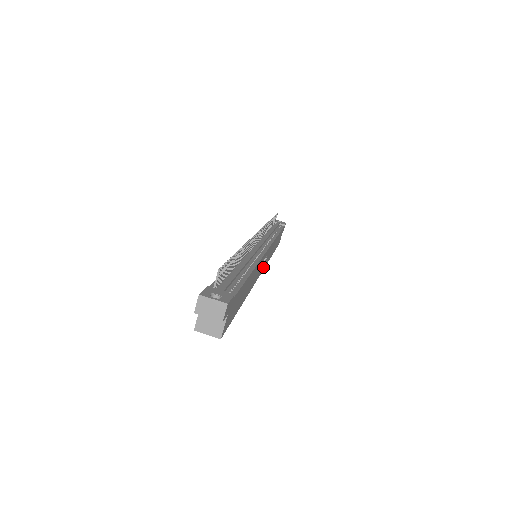
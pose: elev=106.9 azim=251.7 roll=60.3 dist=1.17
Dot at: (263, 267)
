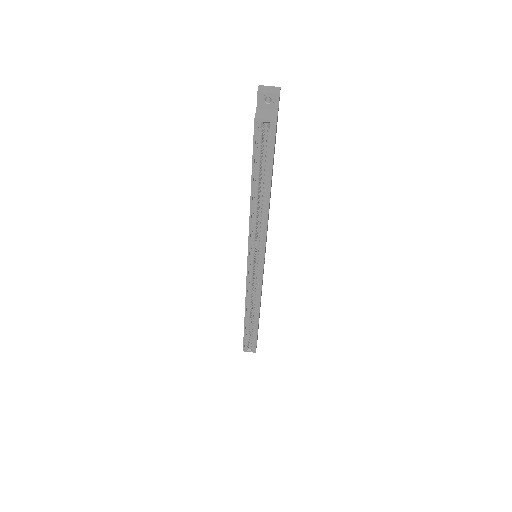
Dot at: (263, 270)
